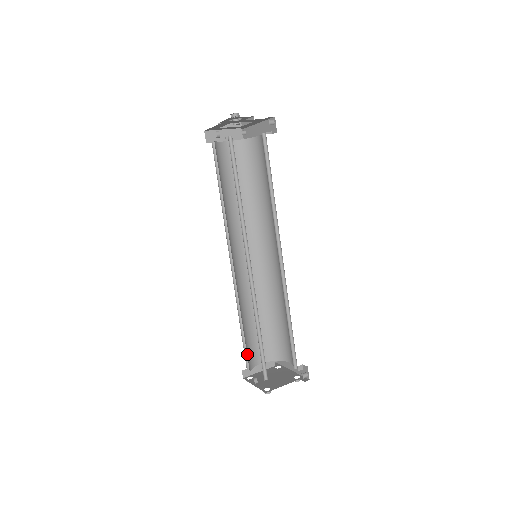
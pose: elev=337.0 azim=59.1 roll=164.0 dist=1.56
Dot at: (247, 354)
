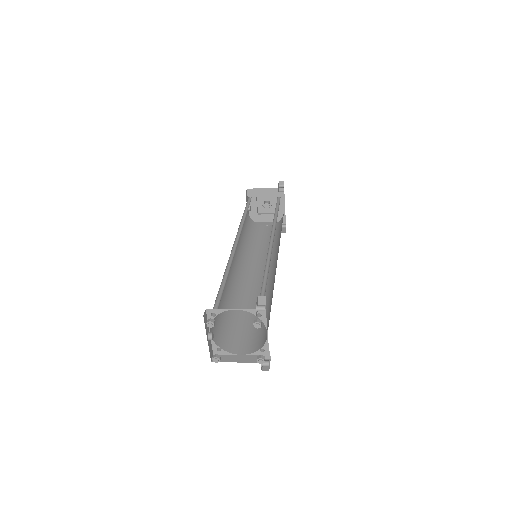
Dot at: (221, 330)
